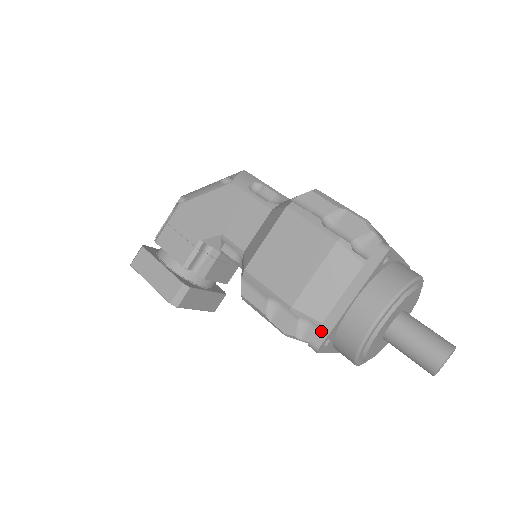
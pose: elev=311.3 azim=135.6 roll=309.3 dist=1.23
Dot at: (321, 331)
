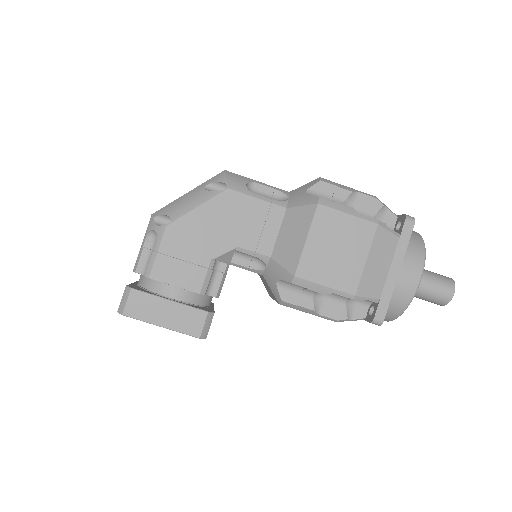
Dot at: (381, 306)
